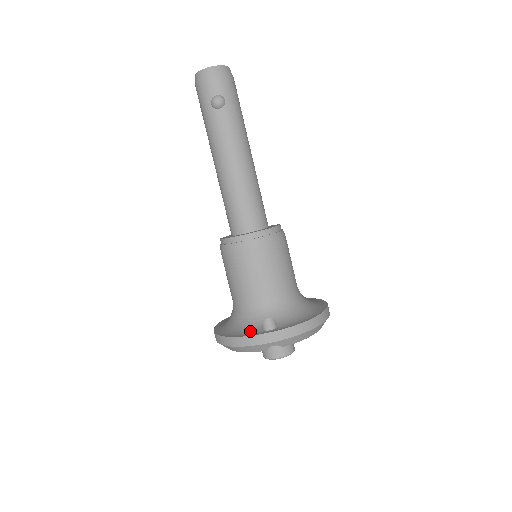
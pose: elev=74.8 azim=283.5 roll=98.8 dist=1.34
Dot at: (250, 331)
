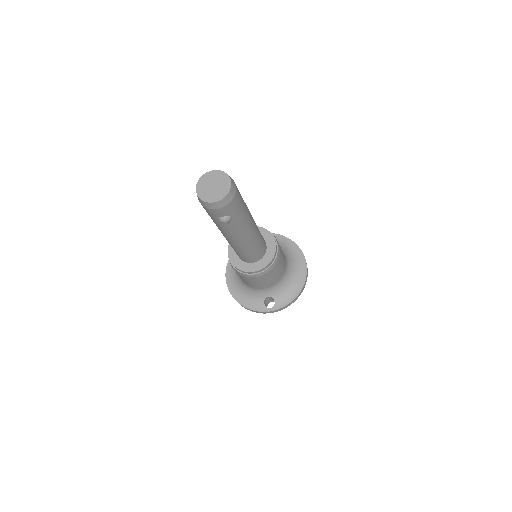
Dot at: (257, 305)
